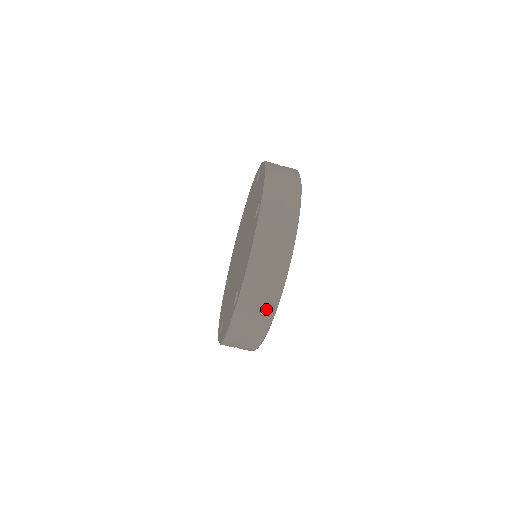
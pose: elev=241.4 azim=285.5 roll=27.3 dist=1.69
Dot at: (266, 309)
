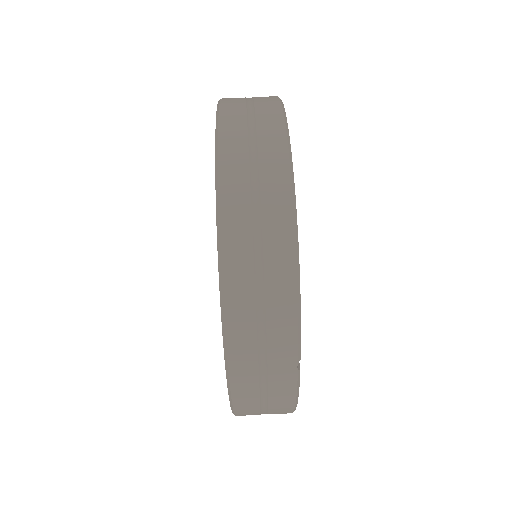
Dot at: (265, 99)
